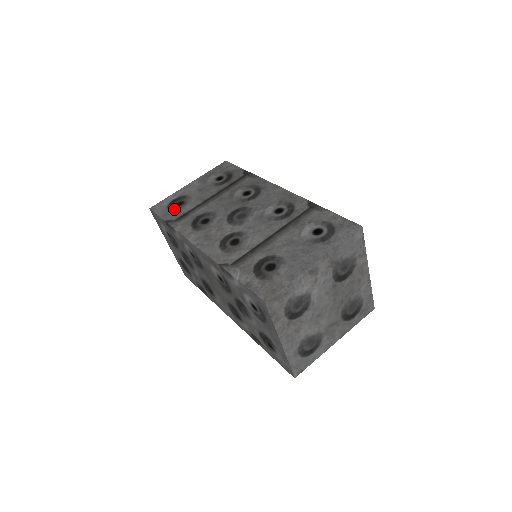
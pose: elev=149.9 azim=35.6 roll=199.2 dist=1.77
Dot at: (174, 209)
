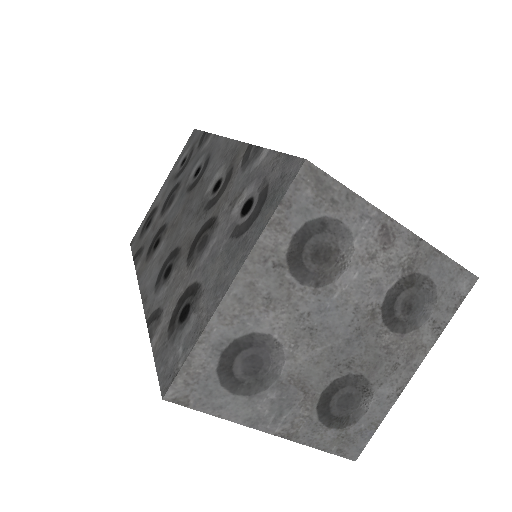
Dot at: occluded
